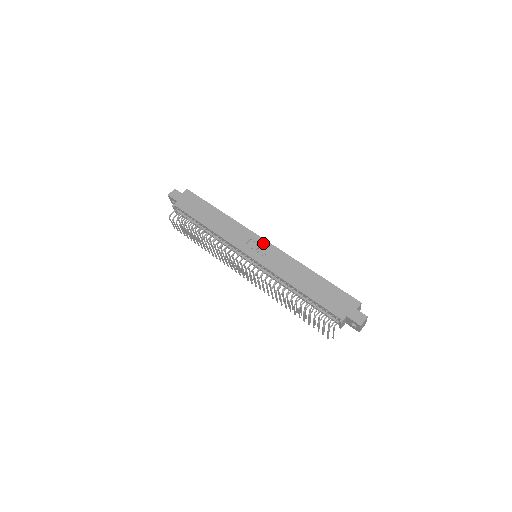
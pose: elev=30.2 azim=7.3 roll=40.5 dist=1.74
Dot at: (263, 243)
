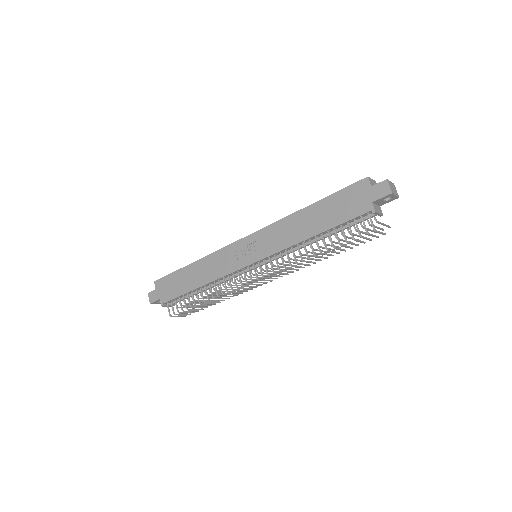
Dot at: (246, 241)
